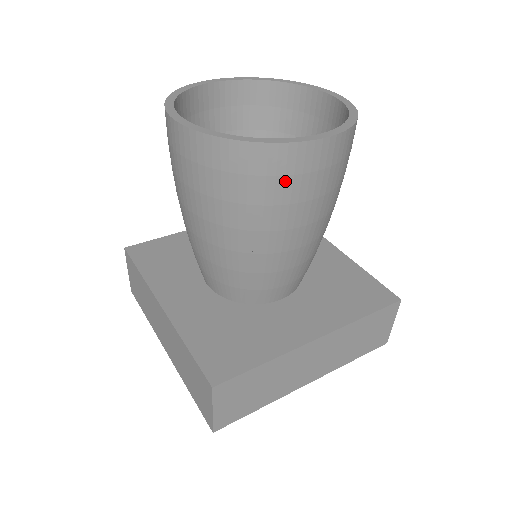
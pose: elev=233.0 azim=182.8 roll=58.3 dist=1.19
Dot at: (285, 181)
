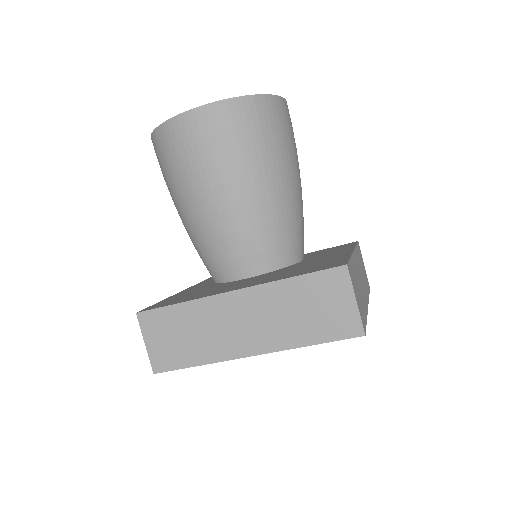
Dot at: (283, 124)
